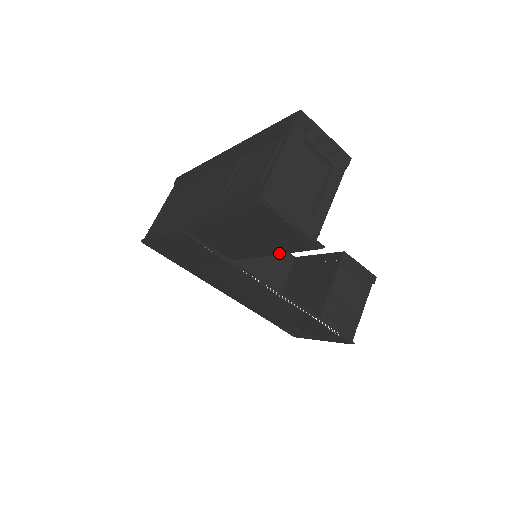
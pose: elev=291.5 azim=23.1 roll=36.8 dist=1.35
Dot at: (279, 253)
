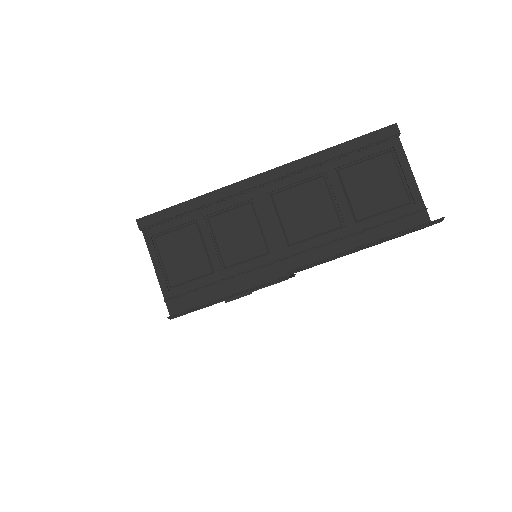
Dot at: occluded
